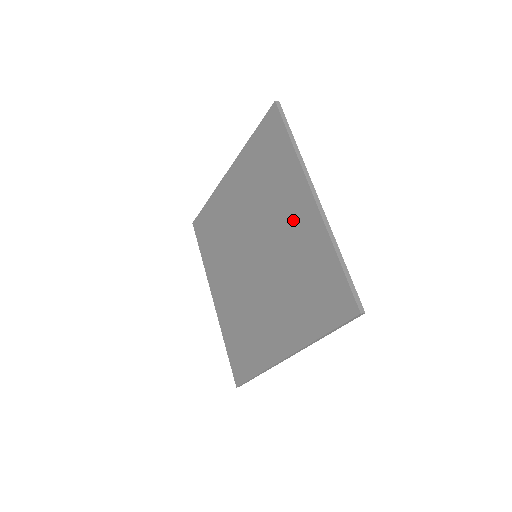
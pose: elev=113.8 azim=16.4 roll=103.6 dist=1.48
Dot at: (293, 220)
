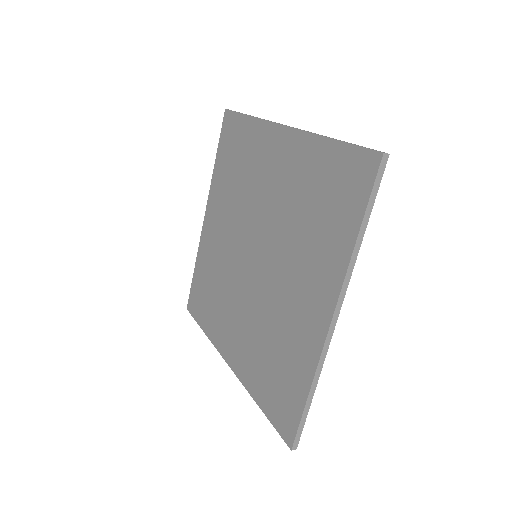
Dot at: (301, 300)
